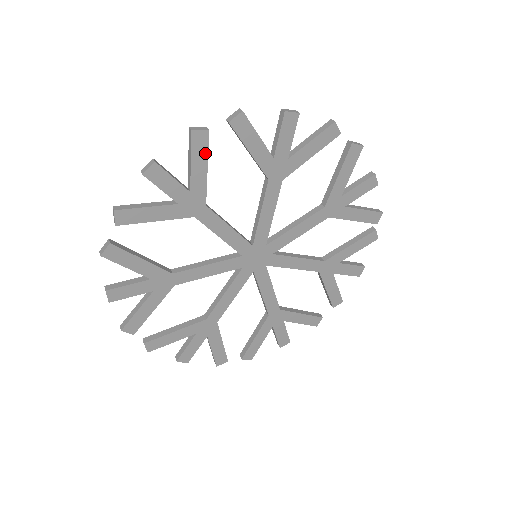
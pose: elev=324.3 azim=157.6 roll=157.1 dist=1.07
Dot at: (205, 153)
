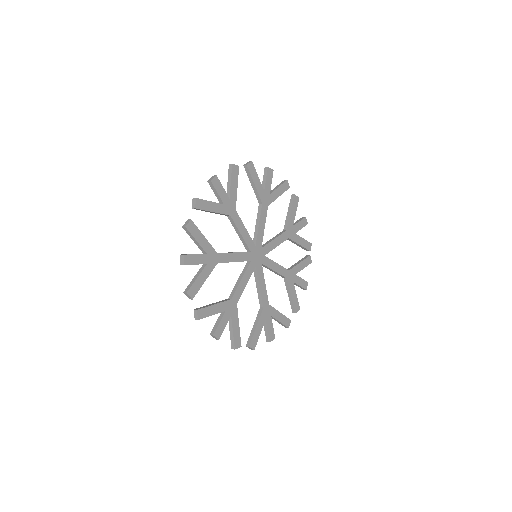
Dot at: (237, 178)
